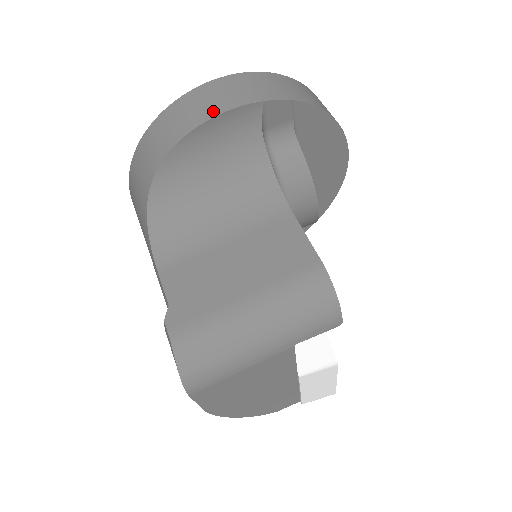
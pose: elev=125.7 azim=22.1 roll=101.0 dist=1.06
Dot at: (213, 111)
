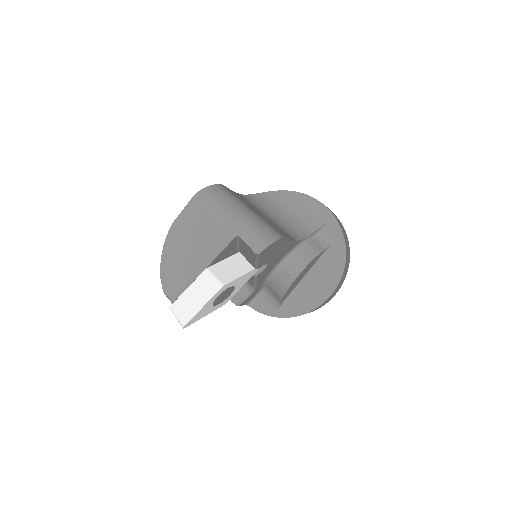
Dot at: occluded
